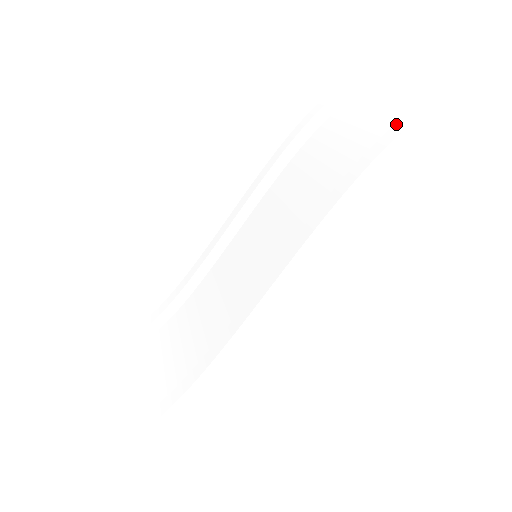
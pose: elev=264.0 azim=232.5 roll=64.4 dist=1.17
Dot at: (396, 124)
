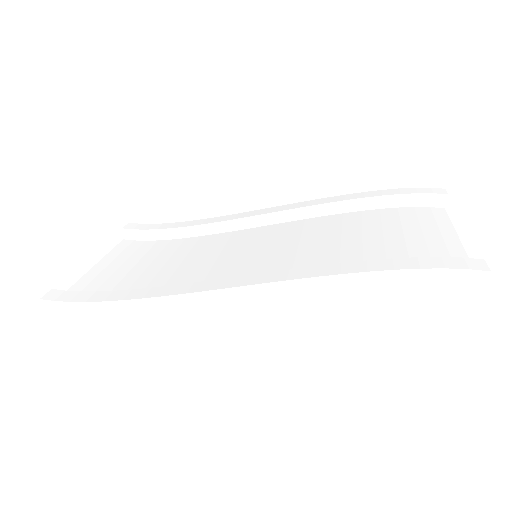
Dot at: occluded
